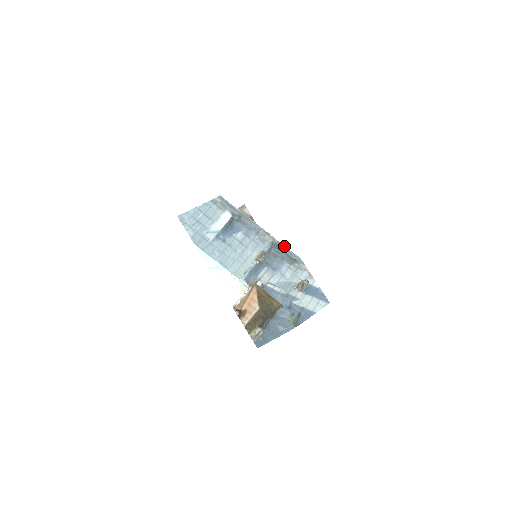
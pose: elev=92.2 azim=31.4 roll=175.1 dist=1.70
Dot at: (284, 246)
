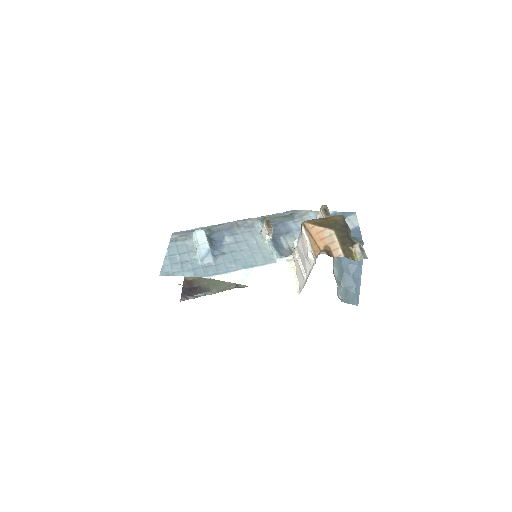
Dot at: (269, 215)
